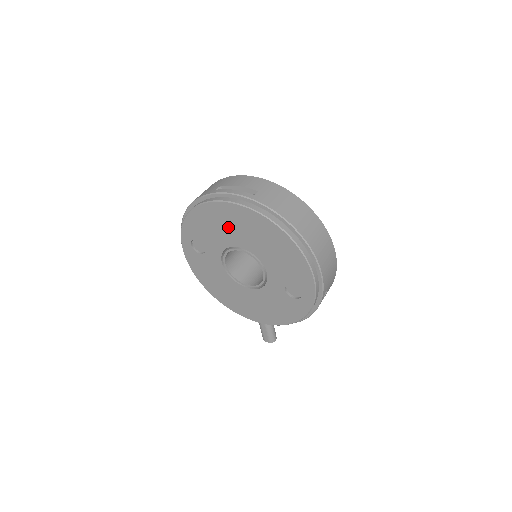
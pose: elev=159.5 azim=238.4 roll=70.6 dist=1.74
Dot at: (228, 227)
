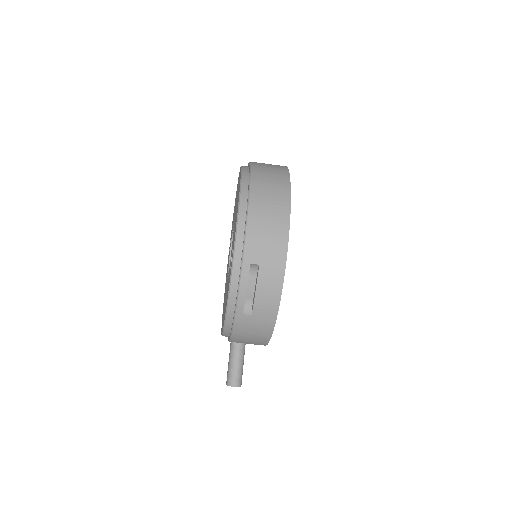
Dot at: occluded
